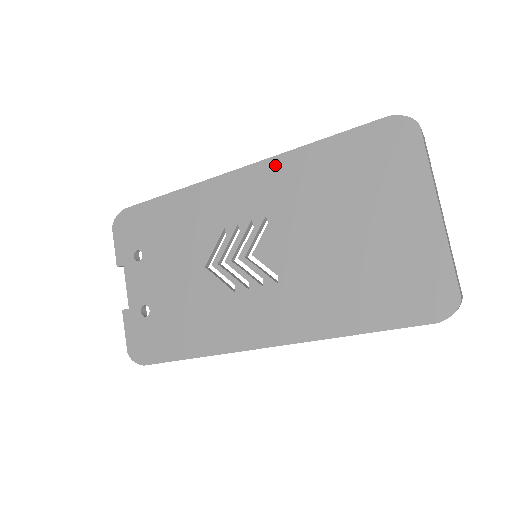
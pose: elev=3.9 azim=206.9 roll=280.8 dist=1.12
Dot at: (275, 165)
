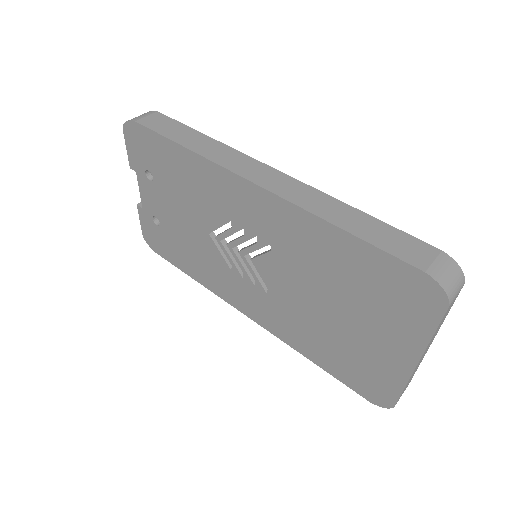
Dot at: (293, 213)
